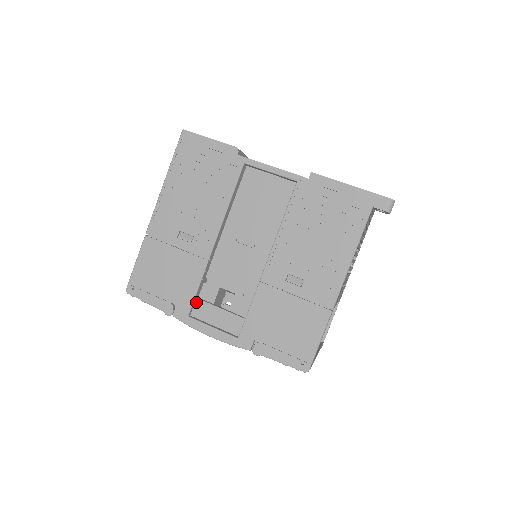
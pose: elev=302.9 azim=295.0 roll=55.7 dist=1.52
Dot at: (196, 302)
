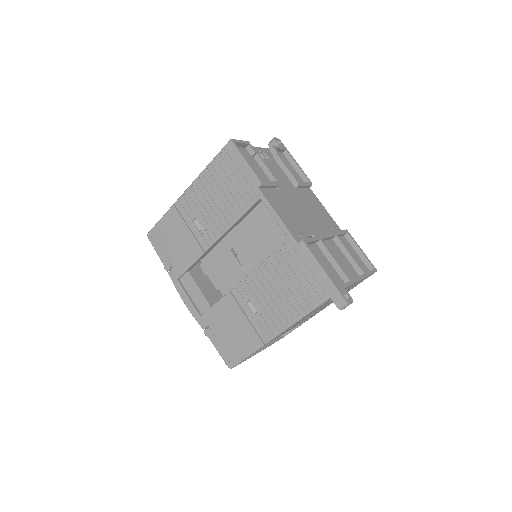
Dot at: (187, 273)
